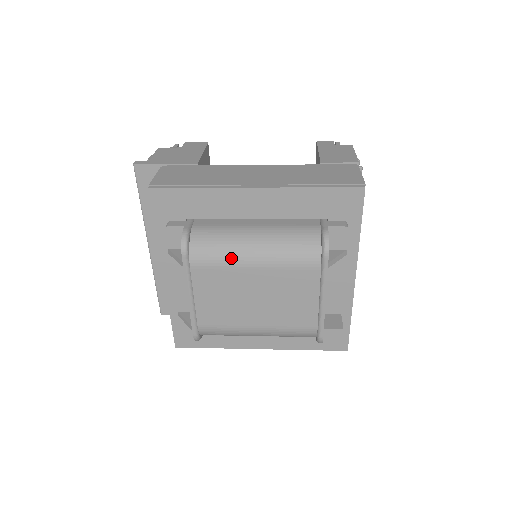
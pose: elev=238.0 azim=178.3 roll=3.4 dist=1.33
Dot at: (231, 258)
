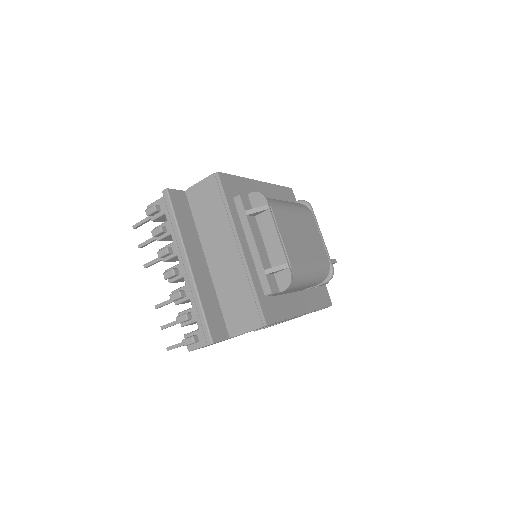
Dot at: (283, 205)
